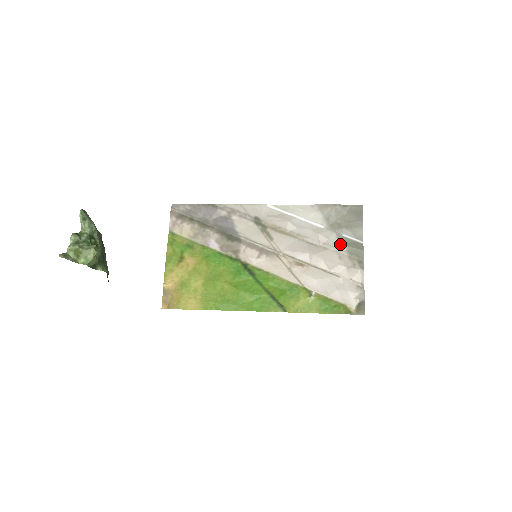
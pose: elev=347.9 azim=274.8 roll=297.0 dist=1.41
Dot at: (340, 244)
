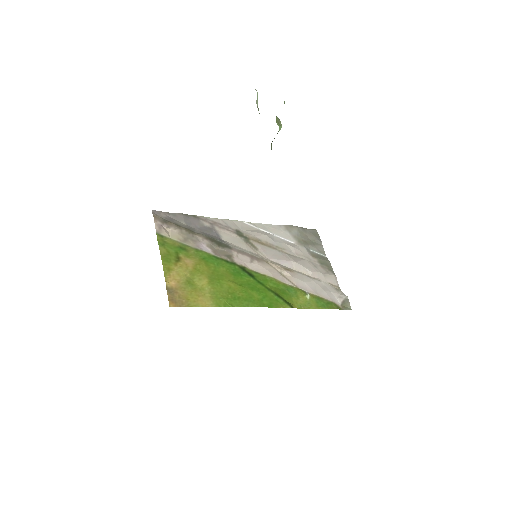
Dot at: (311, 256)
